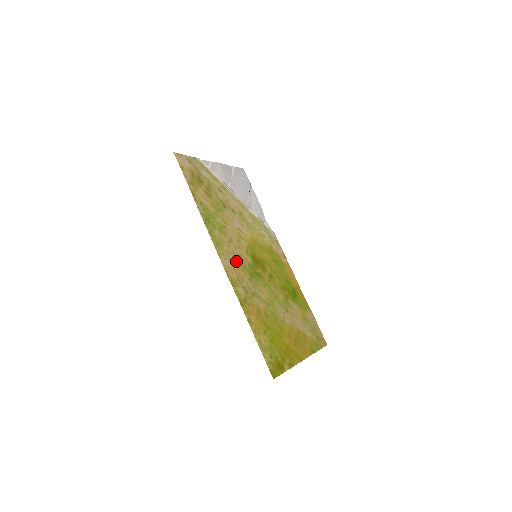
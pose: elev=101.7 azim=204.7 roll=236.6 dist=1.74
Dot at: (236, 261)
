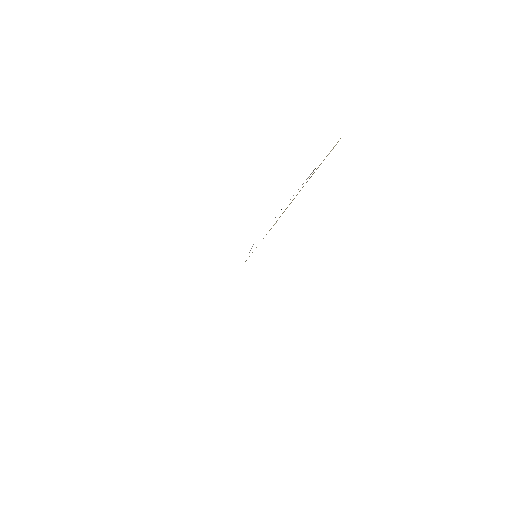
Dot at: occluded
